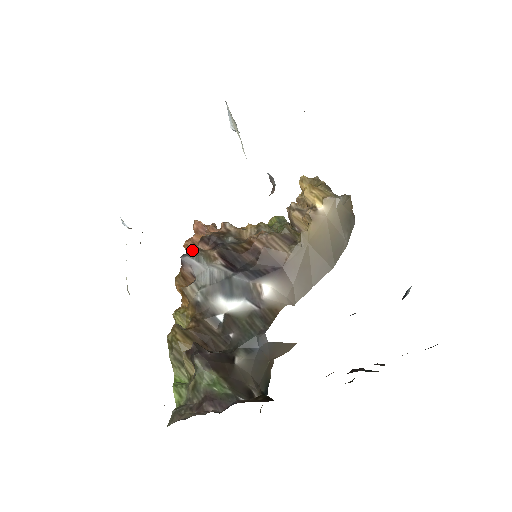
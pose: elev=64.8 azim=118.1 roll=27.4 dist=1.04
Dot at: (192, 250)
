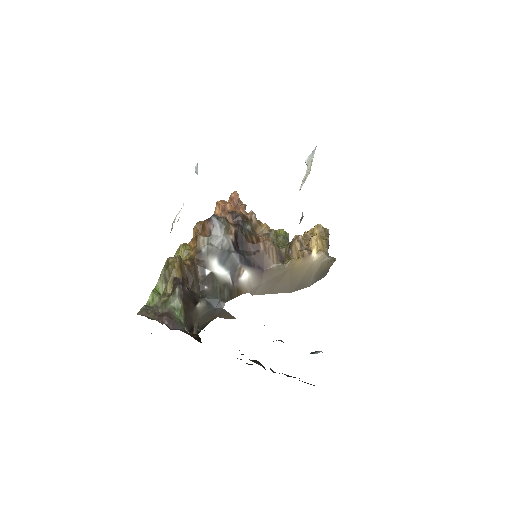
Dot at: (222, 217)
